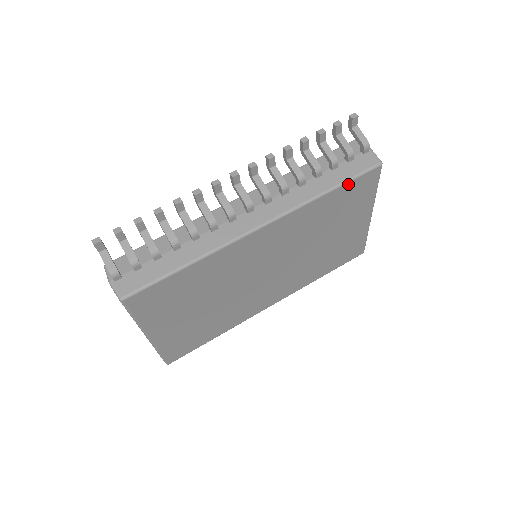
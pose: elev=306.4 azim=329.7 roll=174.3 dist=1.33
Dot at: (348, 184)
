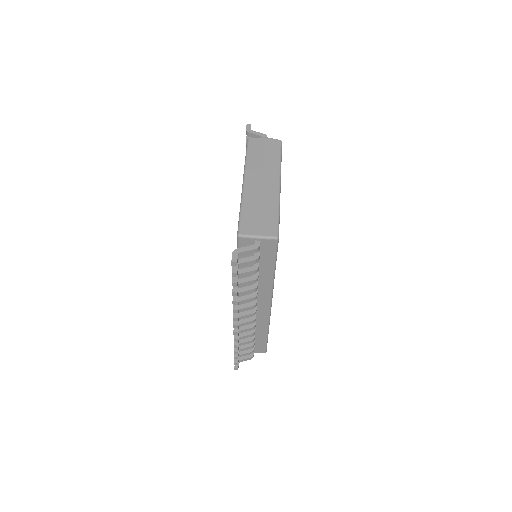
Dot at: (276, 259)
